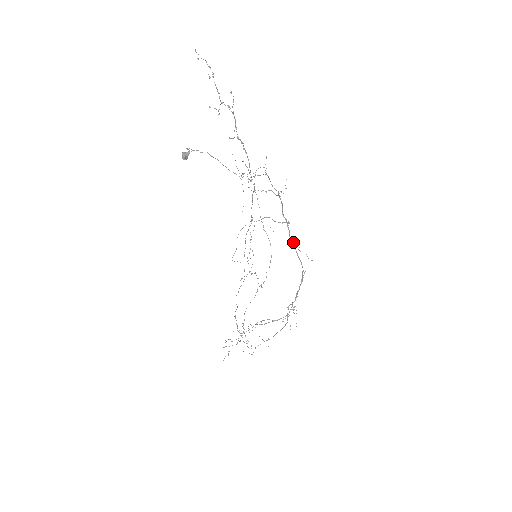
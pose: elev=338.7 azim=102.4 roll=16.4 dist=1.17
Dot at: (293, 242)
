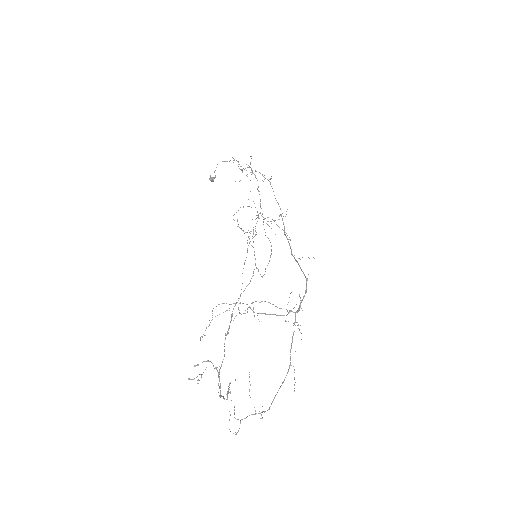
Dot at: (295, 259)
